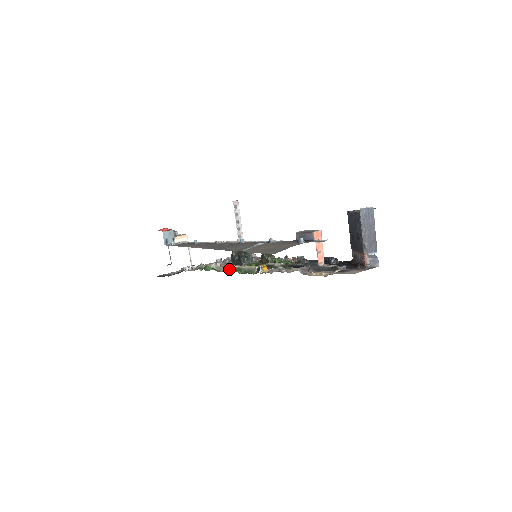
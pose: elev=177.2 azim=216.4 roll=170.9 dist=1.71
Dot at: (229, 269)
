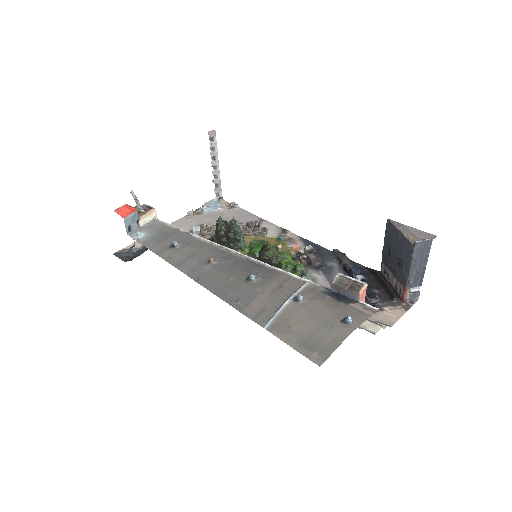
Dot at: occluded
